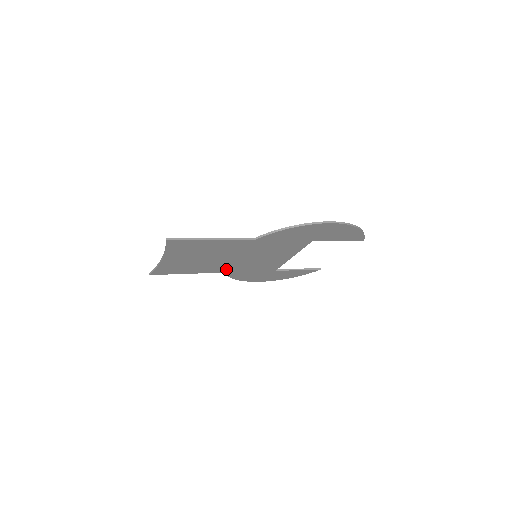
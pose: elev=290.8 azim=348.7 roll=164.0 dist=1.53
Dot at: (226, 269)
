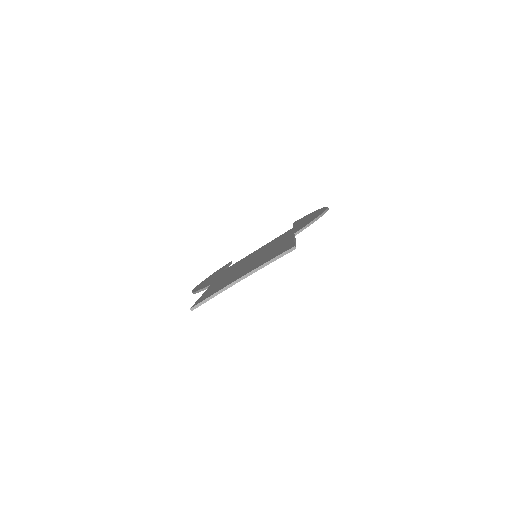
Dot at: occluded
